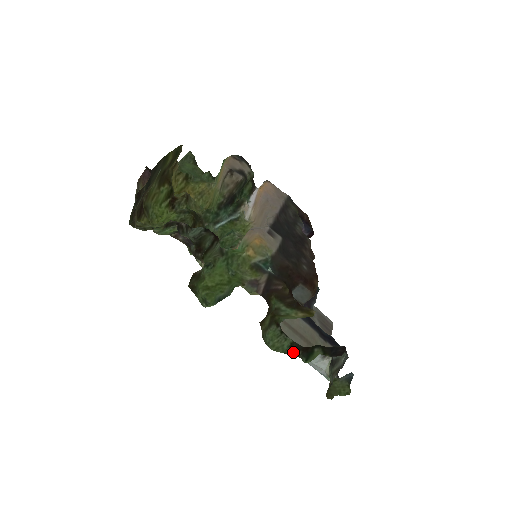
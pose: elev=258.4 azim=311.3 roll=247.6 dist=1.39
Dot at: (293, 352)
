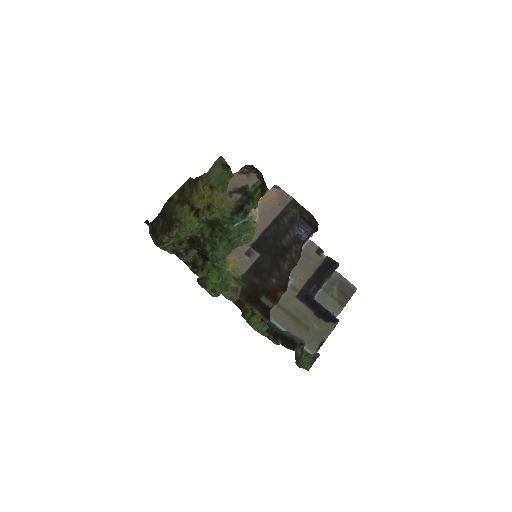
Dot at: (267, 336)
